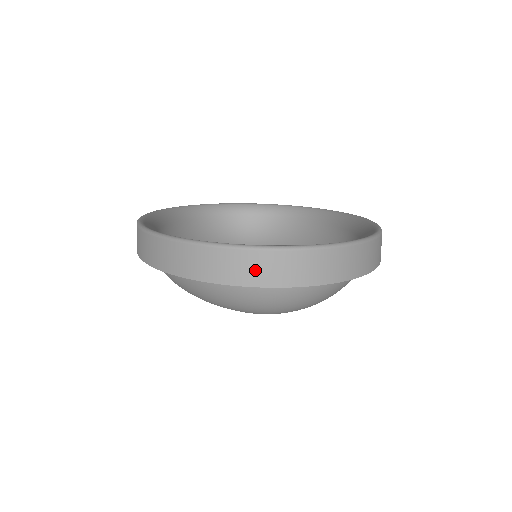
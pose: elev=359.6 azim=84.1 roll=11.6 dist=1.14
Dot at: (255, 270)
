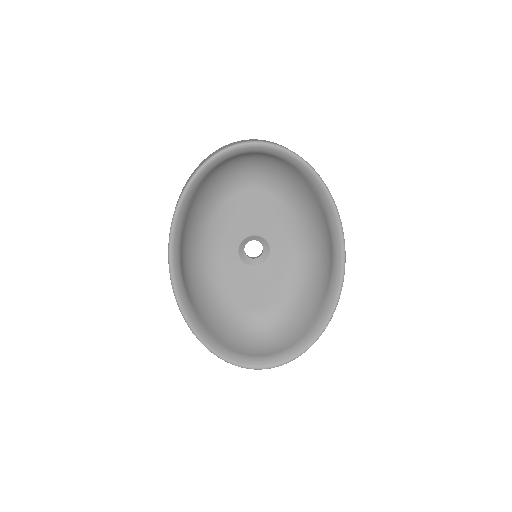
Dot at: occluded
